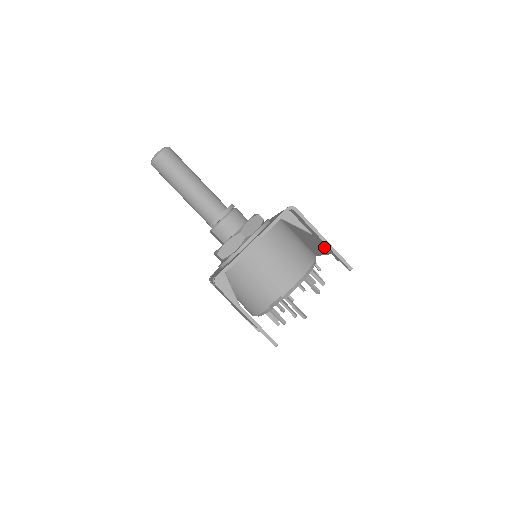
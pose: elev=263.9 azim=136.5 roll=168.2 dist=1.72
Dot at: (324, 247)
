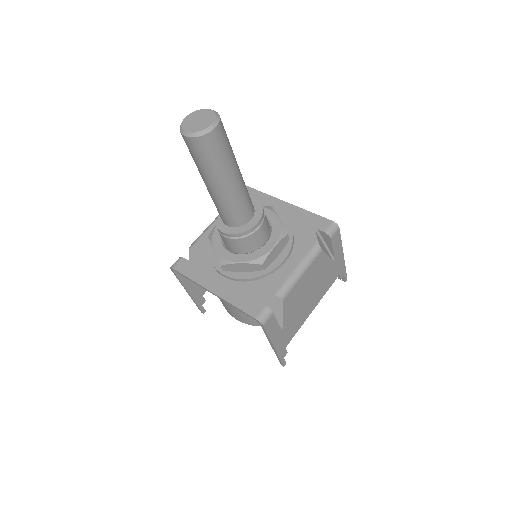
Dot at: occluded
